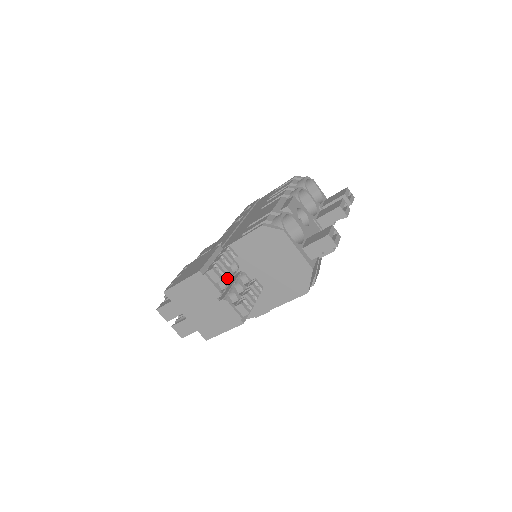
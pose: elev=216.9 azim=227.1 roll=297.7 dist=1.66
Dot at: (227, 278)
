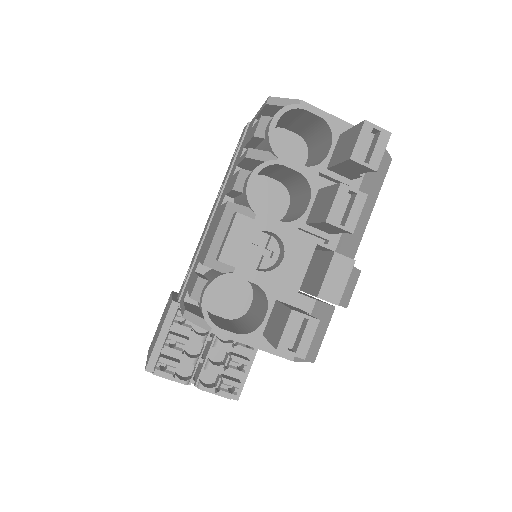
Dot at: occluded
